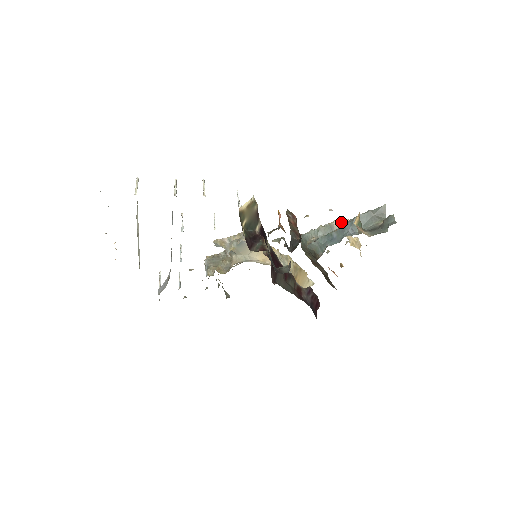
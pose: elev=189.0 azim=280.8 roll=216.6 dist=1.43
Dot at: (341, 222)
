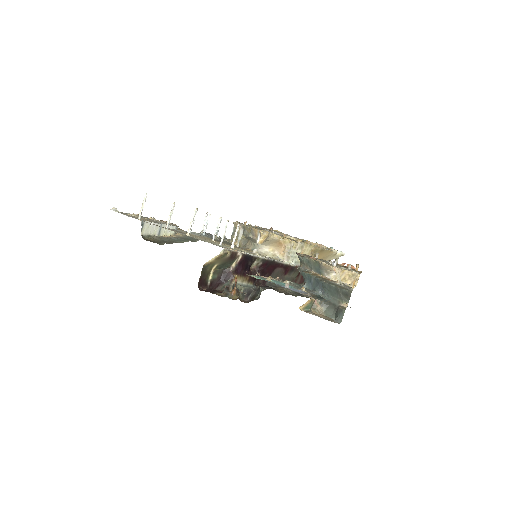
Dot at: (328, 267)
